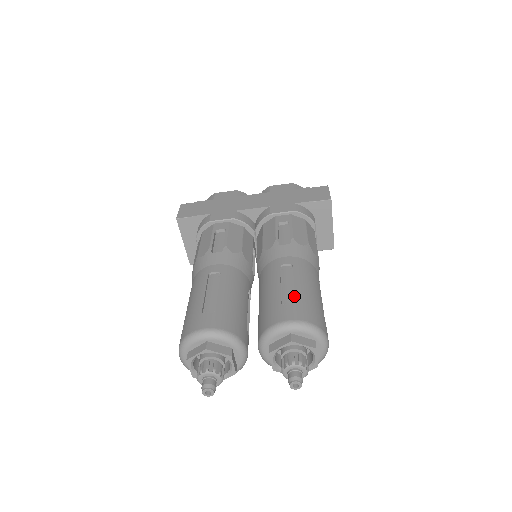
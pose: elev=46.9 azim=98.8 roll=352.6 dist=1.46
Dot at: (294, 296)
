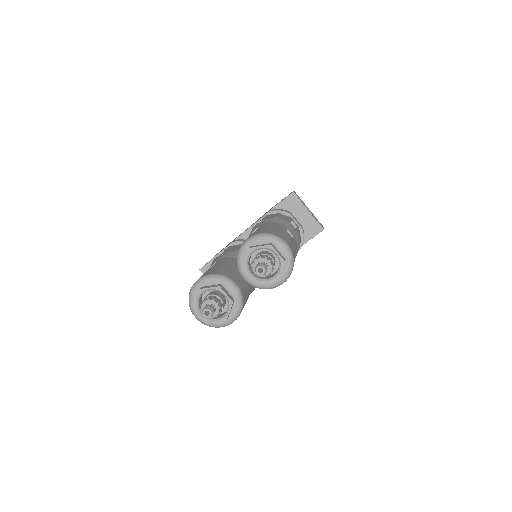
Dot at: occluded
